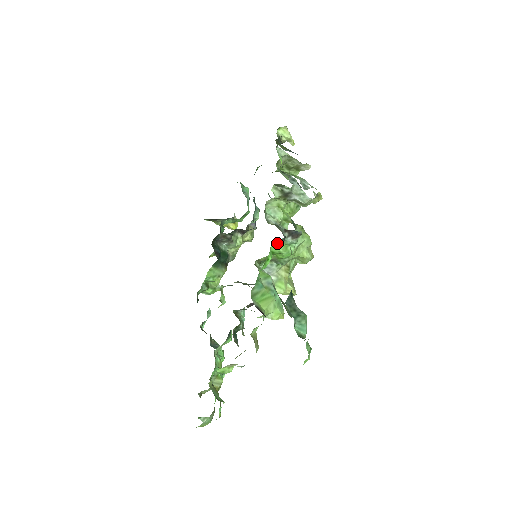
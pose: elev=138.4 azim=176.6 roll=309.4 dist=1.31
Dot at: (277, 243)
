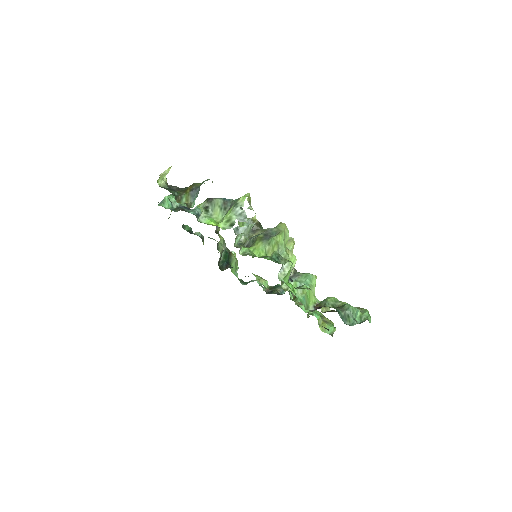
Dot at: (286, 278)
